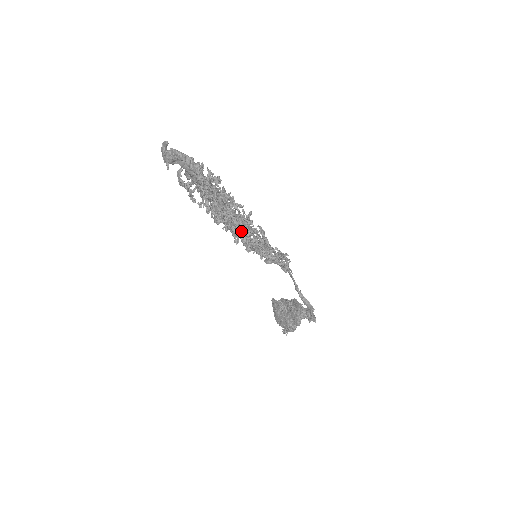
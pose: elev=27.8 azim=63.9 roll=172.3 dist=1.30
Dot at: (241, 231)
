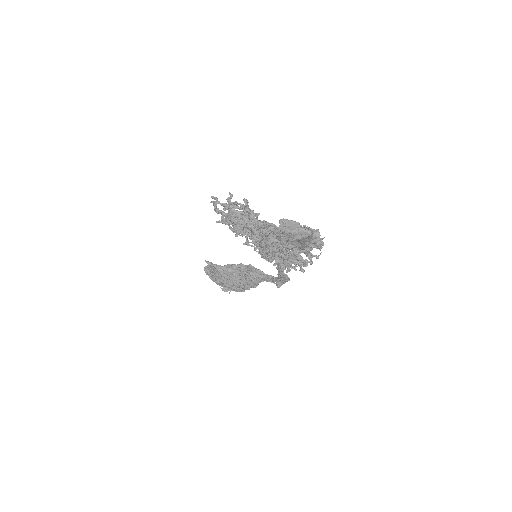
Dot at: occluded
